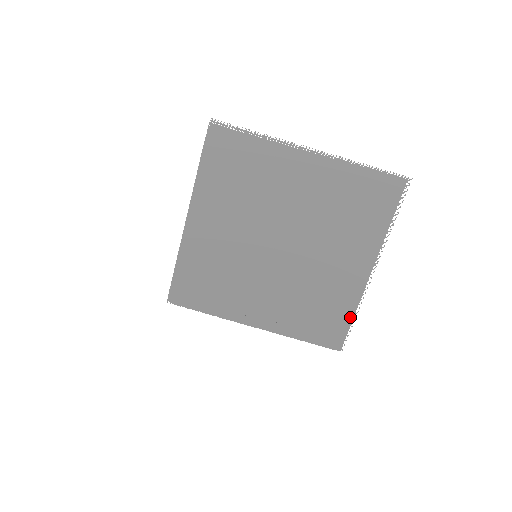
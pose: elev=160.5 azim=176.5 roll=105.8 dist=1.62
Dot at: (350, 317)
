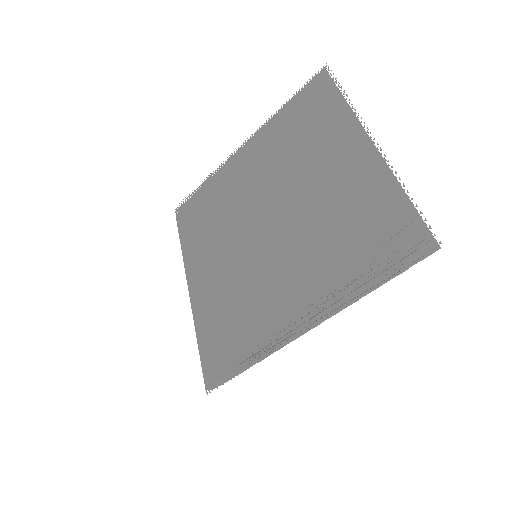
Dot at: (402, 200)
